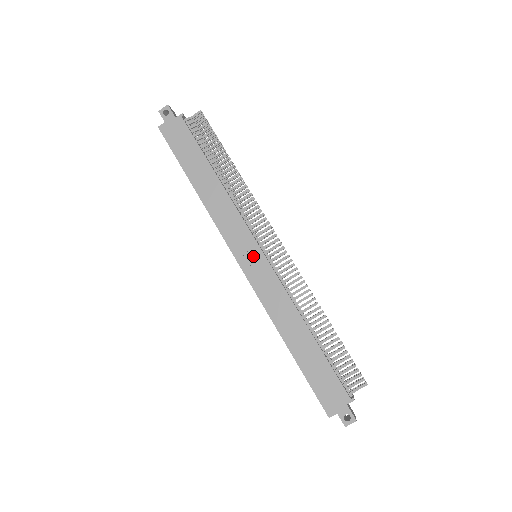
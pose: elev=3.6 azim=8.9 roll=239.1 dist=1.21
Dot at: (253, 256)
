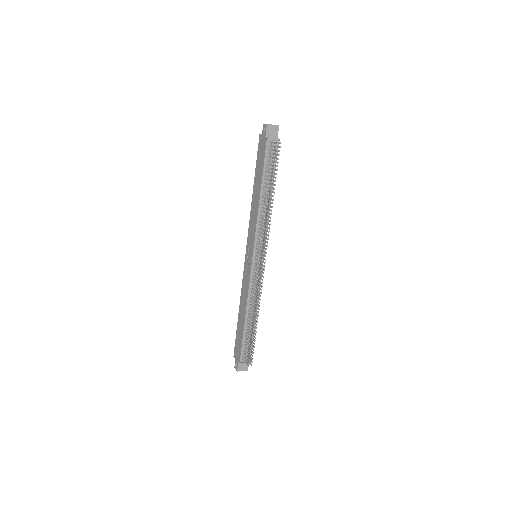
Dot at: (250, 255)
